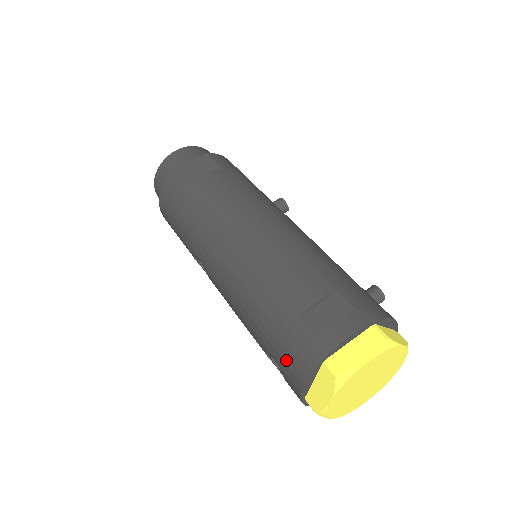
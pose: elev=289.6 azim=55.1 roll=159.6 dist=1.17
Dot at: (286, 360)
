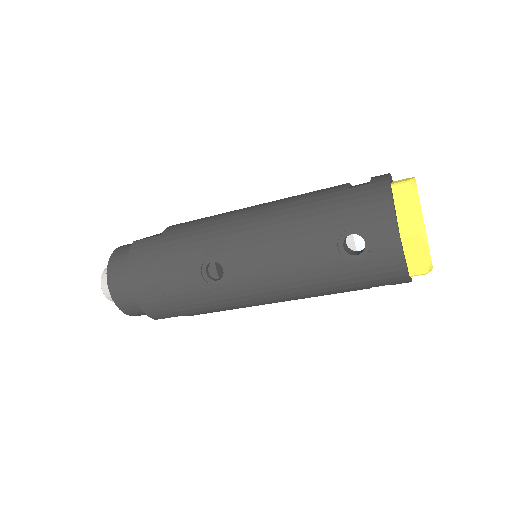
Dot at: (364, 211)
